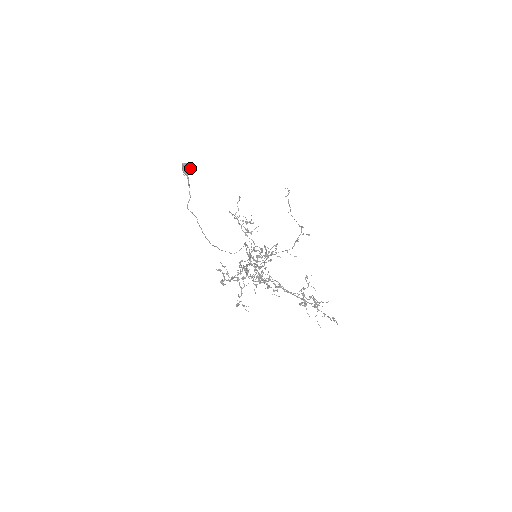
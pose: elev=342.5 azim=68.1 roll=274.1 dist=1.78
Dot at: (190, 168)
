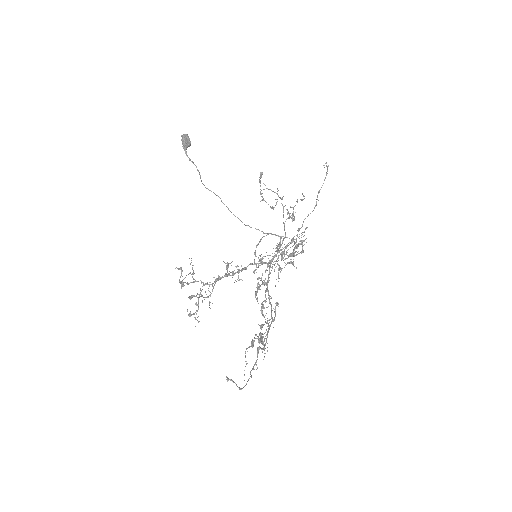
Dot at: (187, 141)
